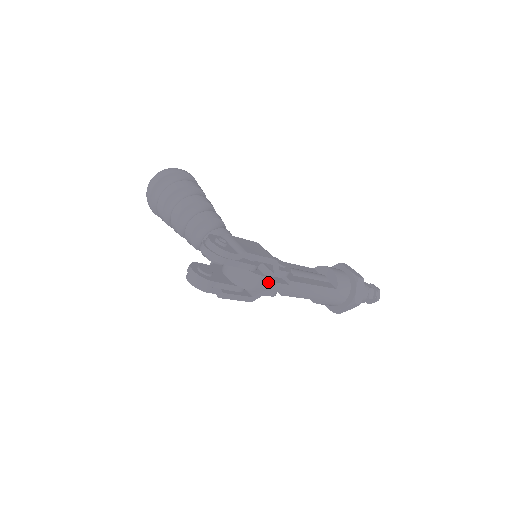
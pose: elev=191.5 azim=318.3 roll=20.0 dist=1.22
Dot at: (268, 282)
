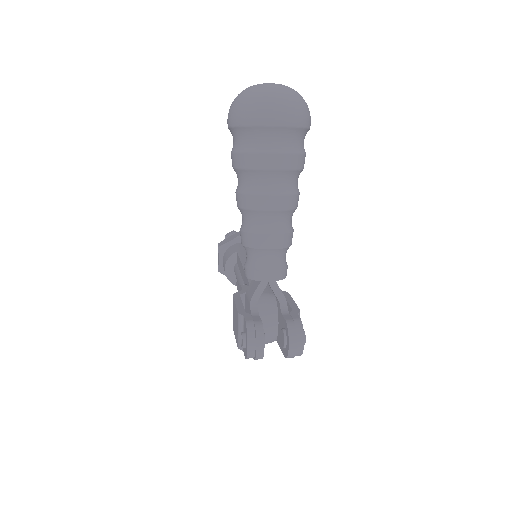
Dot at: occluded
